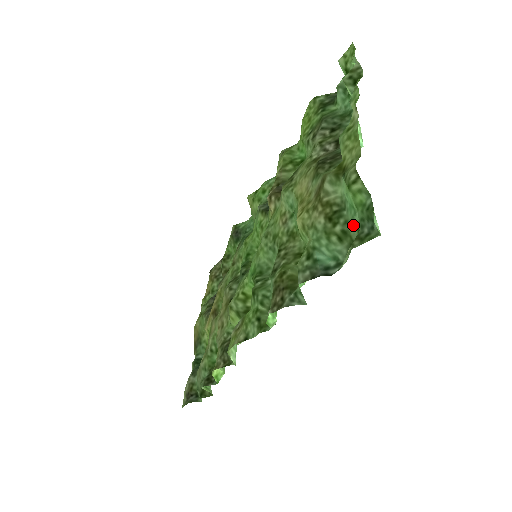
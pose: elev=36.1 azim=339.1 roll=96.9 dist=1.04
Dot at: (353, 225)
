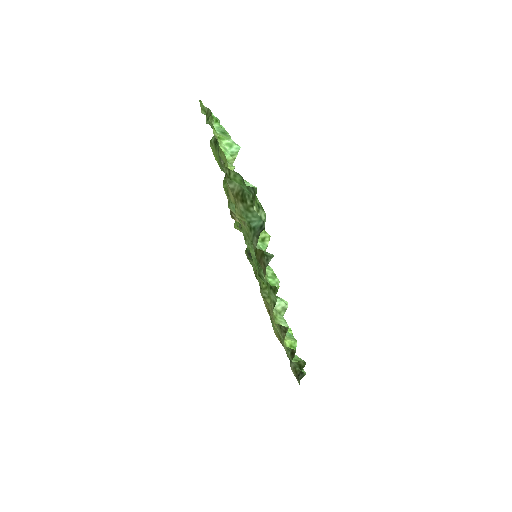
Dot at: (251, 194)
